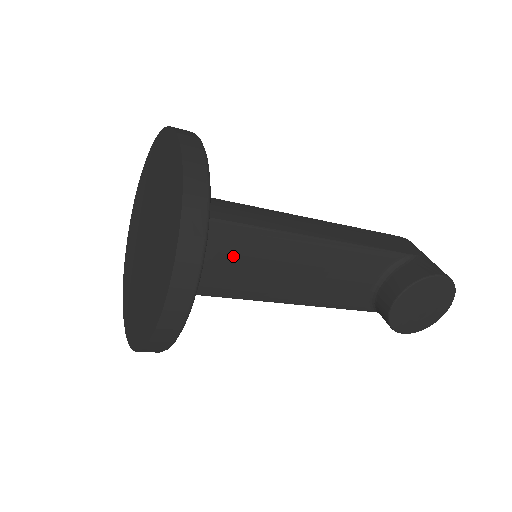
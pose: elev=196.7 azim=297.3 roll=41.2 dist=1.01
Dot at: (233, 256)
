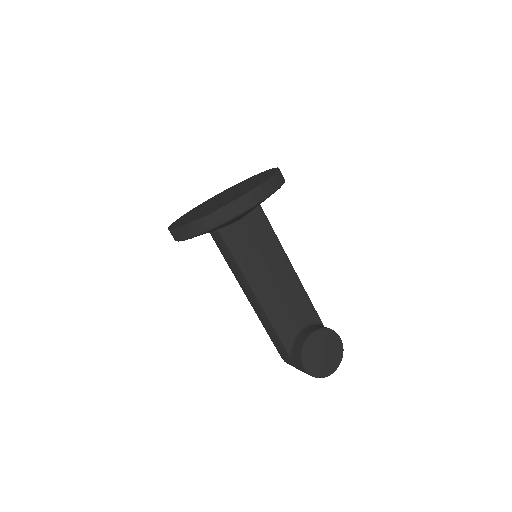
Dot at: (256, 235)
